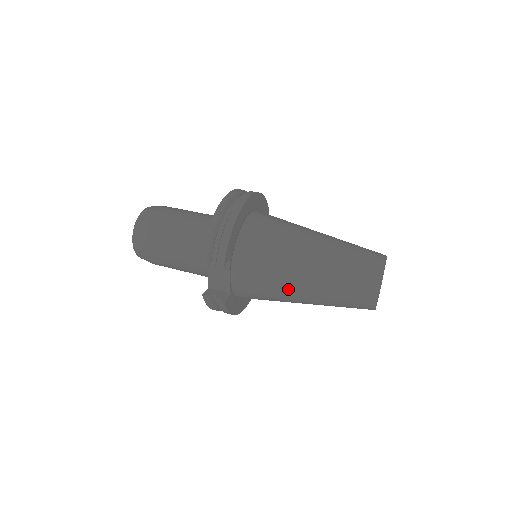
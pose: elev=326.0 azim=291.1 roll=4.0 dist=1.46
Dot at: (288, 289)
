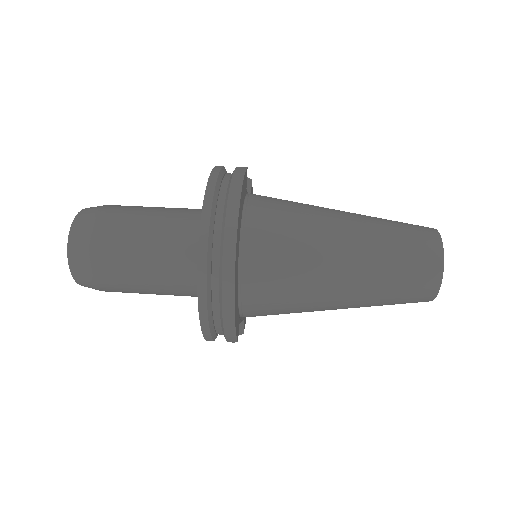
Dot at: occluded
